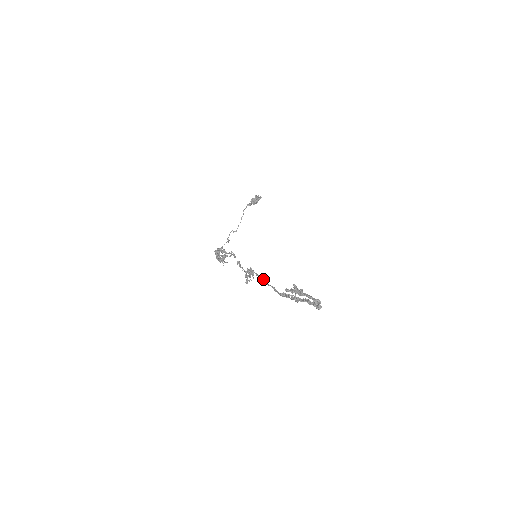
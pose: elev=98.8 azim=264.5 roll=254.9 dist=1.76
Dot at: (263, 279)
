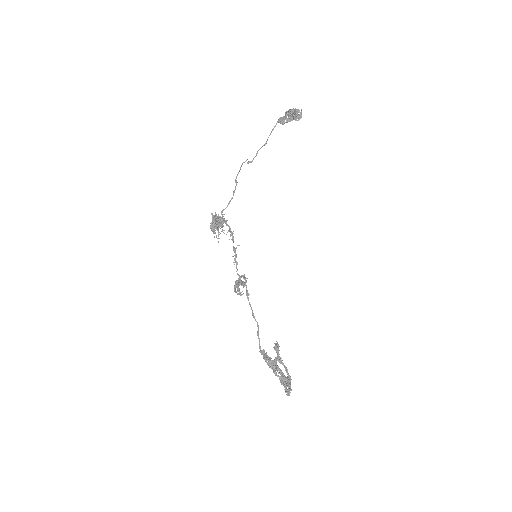
Dot at: (251, 308)
